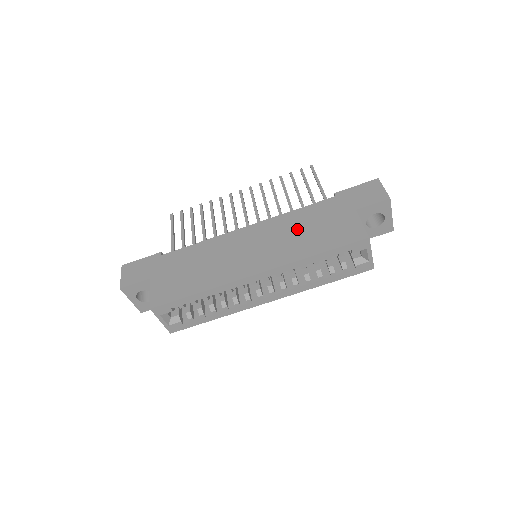
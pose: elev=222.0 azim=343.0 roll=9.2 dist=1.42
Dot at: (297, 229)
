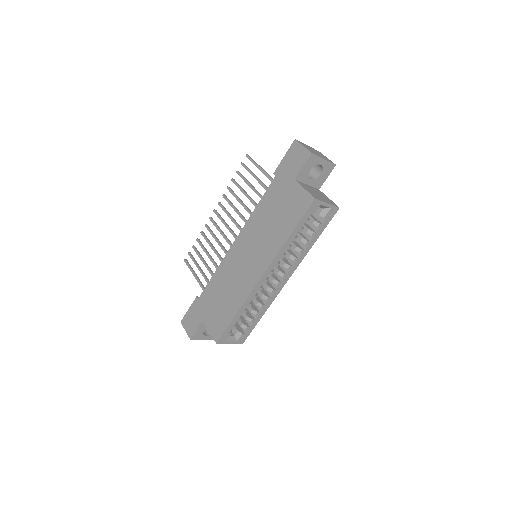
Dot at: (266, 222)
